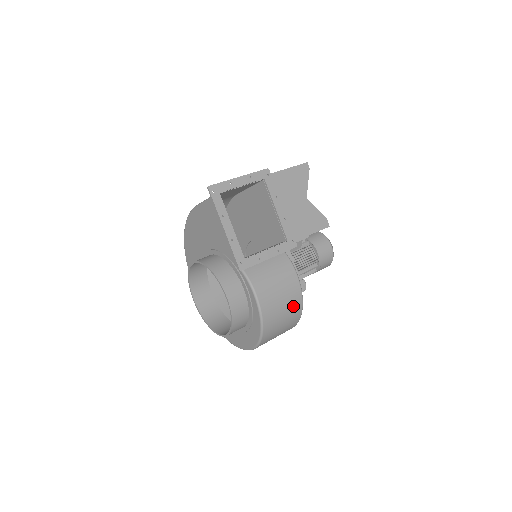
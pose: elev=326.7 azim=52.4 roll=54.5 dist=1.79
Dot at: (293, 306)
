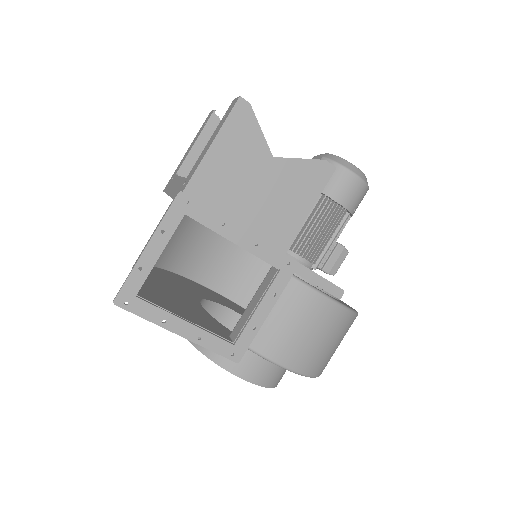
Dot at: (338, 326)
